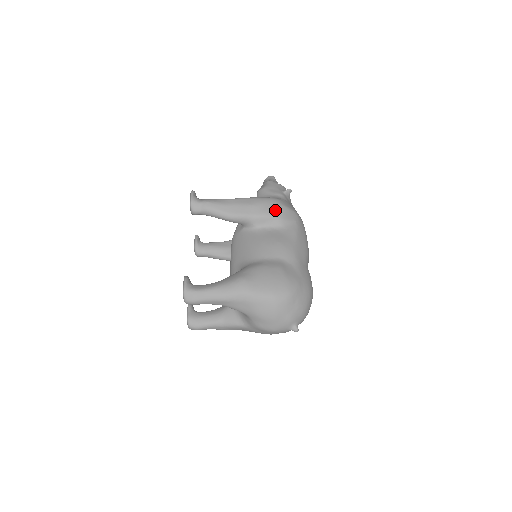
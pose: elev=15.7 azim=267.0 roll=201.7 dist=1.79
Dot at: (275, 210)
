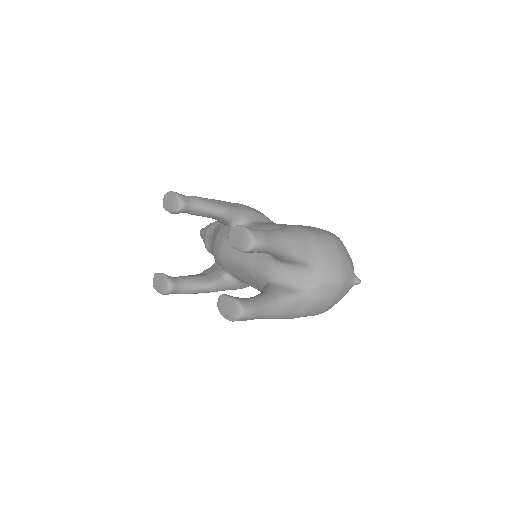
Dot at: (257, 210)
